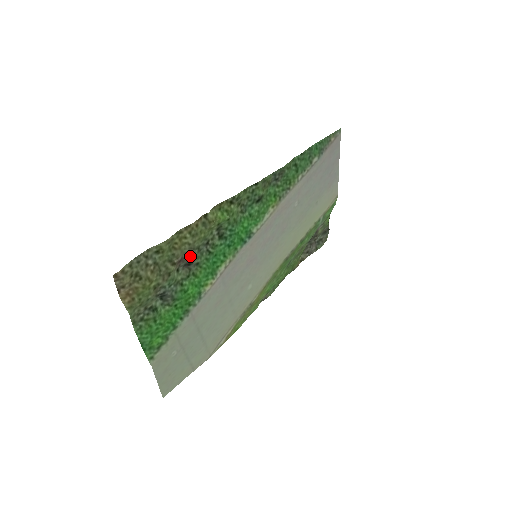
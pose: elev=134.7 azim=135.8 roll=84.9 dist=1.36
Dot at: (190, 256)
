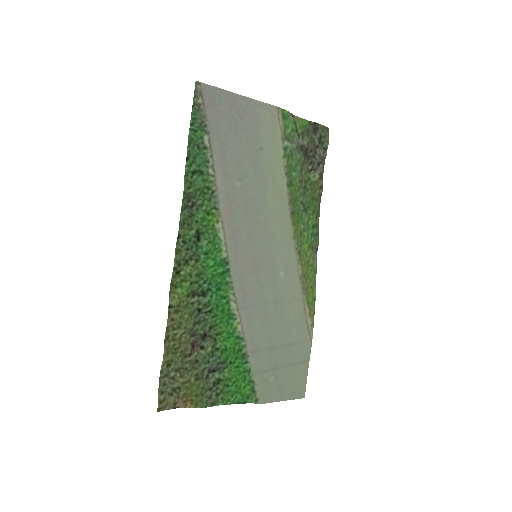
Dot at: (197, 334)
